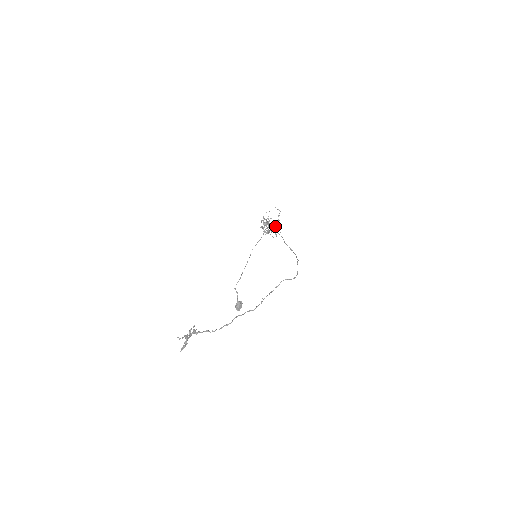
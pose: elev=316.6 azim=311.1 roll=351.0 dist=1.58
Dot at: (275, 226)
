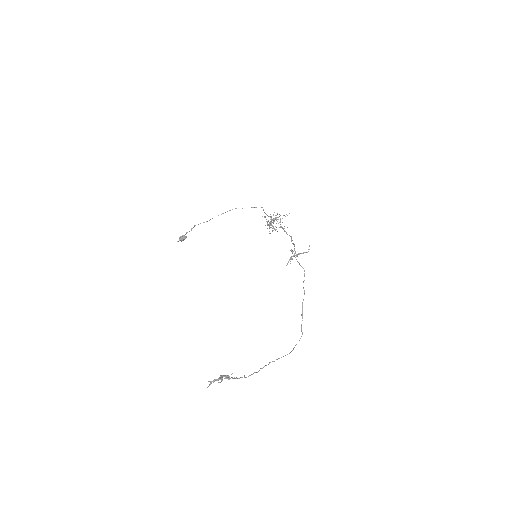
Dot at: occluded
